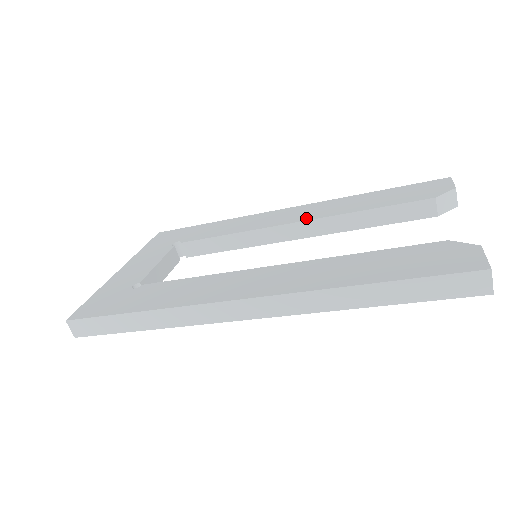
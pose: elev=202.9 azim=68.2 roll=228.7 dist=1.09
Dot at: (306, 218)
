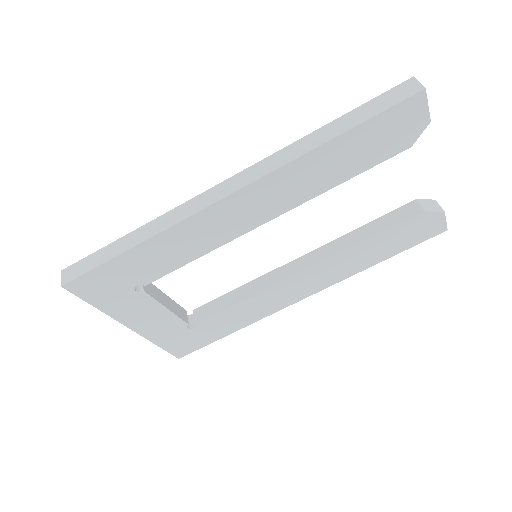
Dot at: (309, 255)
